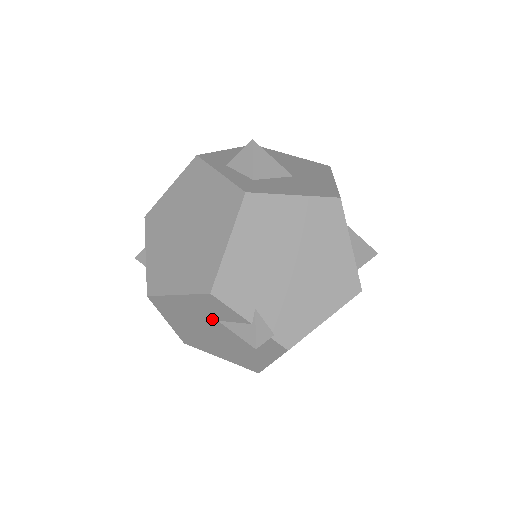
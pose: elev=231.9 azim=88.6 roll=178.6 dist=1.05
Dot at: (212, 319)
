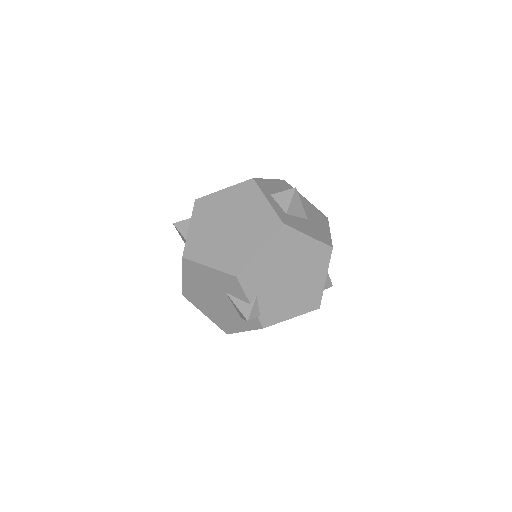
Dot at: (222, 290)
